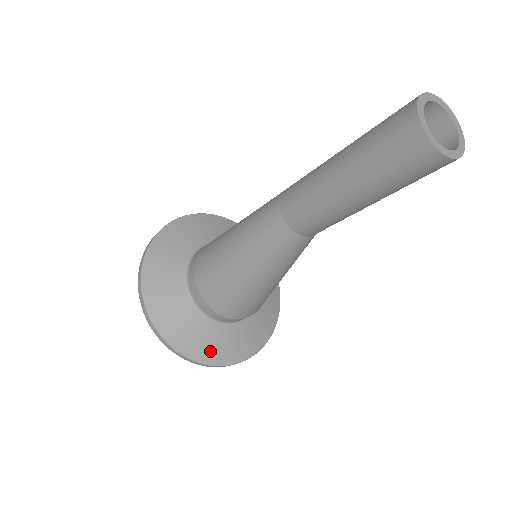
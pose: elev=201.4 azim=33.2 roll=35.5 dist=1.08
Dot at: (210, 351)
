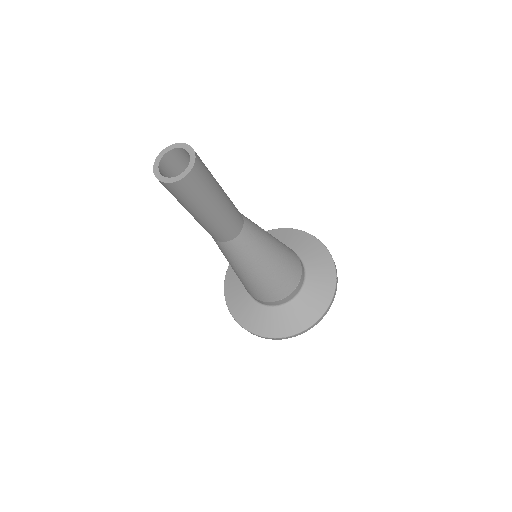
Dot at: (288, 326)
